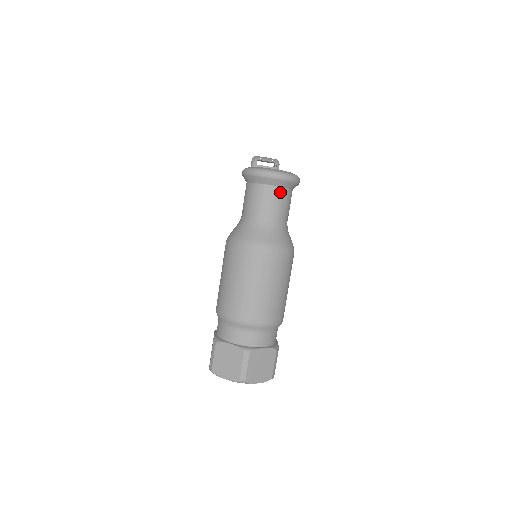
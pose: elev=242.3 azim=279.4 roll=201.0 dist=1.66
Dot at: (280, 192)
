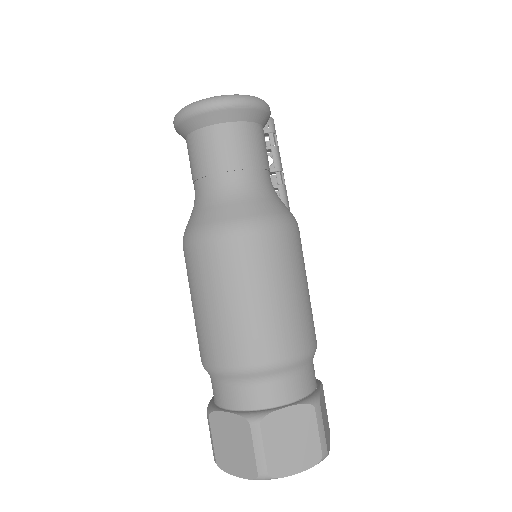
Dot at: (232, 131)
